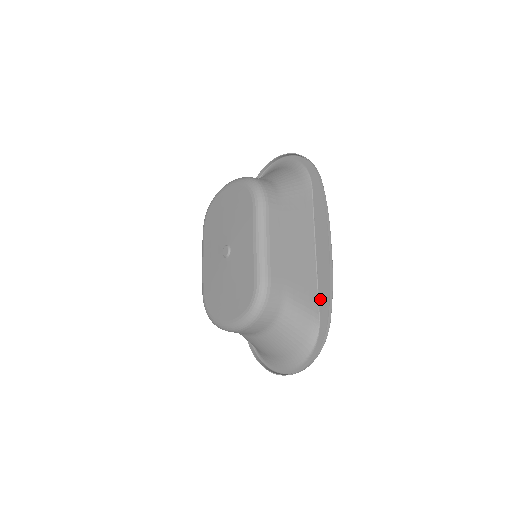
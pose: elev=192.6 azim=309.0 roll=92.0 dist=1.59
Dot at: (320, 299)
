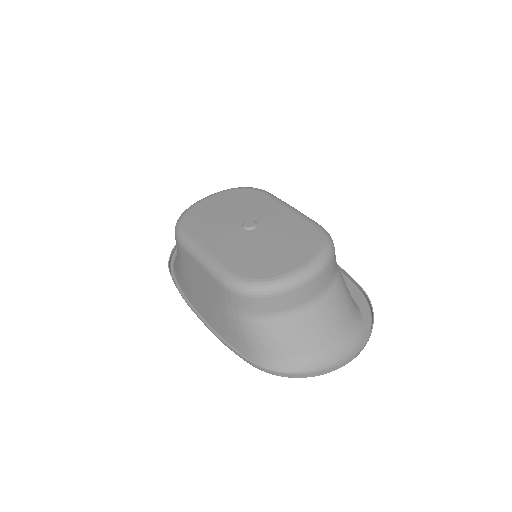
Dot at: occluded
